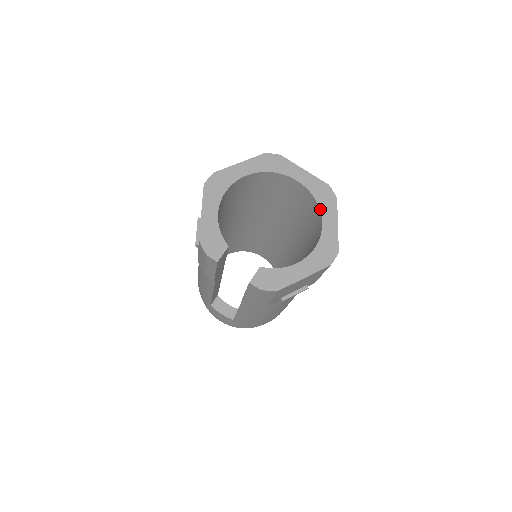
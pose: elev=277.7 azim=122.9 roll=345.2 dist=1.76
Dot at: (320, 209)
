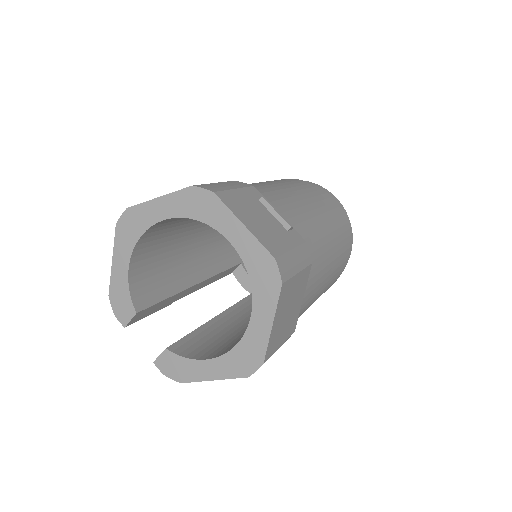
Dot at: (252, 295)
